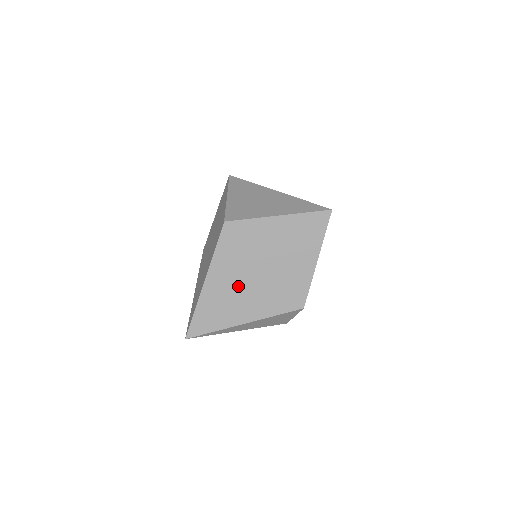
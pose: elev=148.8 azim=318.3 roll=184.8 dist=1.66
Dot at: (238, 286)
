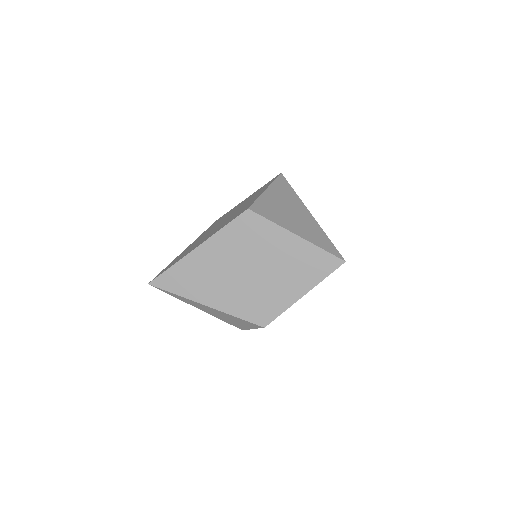
Dot at: (222, 271)
